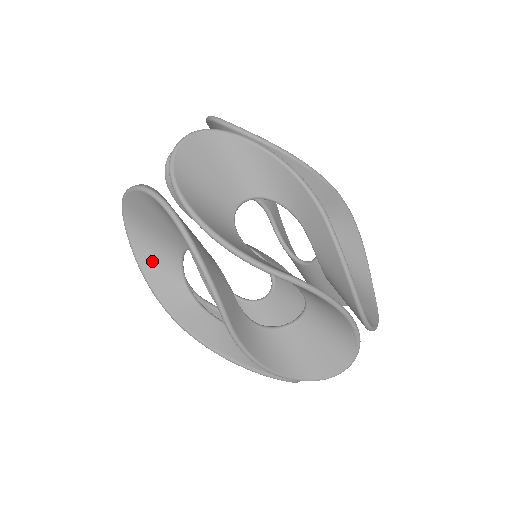
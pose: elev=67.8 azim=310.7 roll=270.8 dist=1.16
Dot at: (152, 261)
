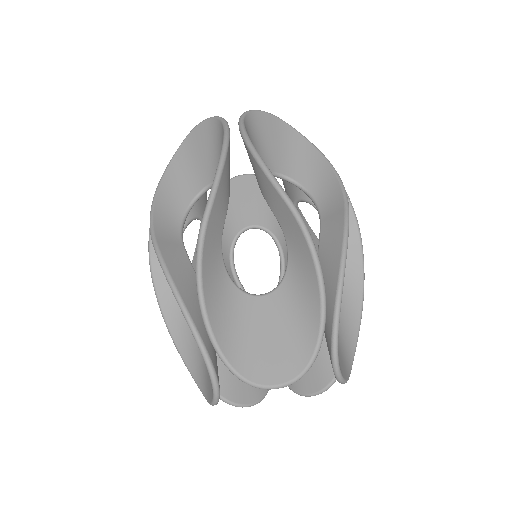
Dot at: (172, 187)
